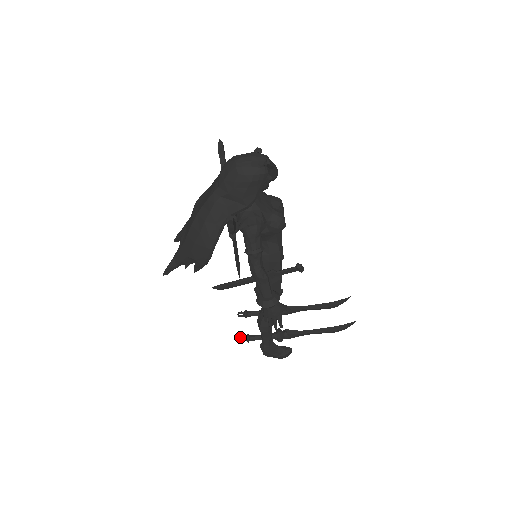
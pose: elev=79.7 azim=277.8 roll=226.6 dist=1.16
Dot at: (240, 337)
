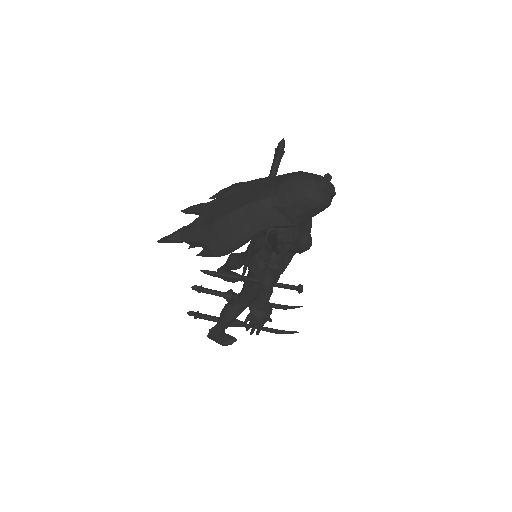
Dot at: (190, 312)
